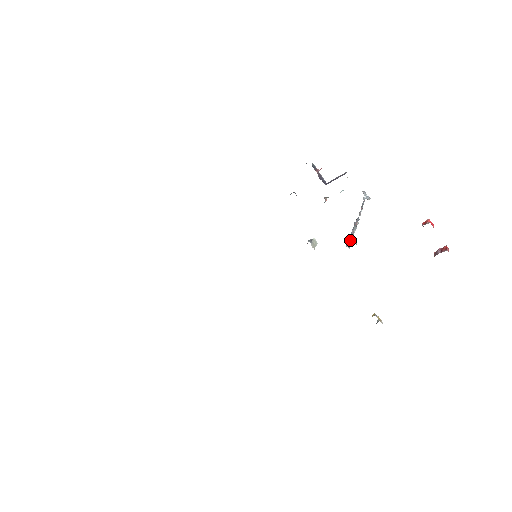
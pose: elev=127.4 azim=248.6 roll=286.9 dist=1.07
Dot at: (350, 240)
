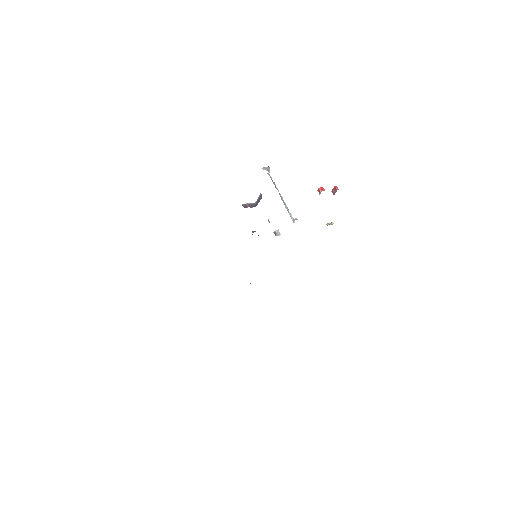
Dot at: (291, 216)
